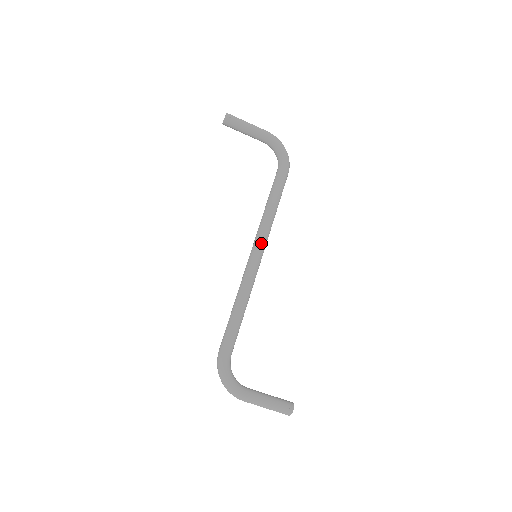
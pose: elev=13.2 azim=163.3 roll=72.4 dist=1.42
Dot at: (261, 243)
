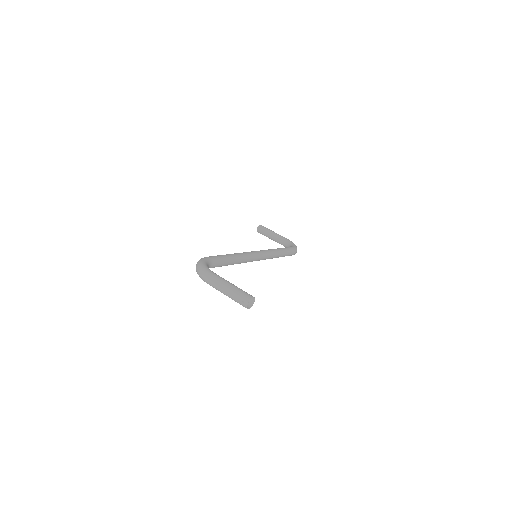
Dot at: (262, 251)
